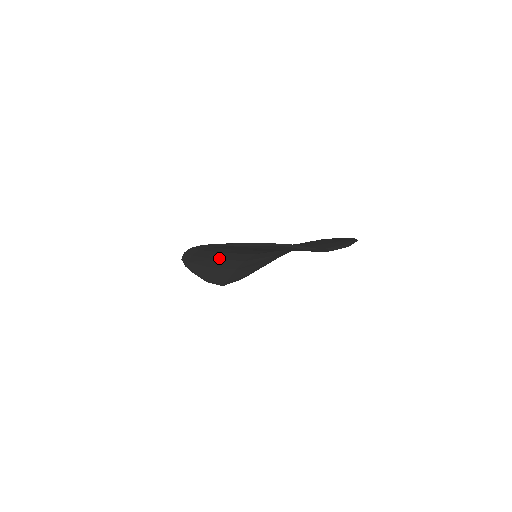
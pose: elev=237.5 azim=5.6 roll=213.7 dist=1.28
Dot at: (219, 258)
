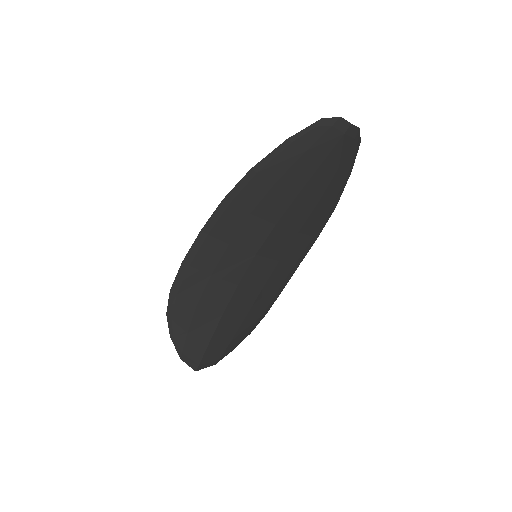
Dot at: (216, 271)
